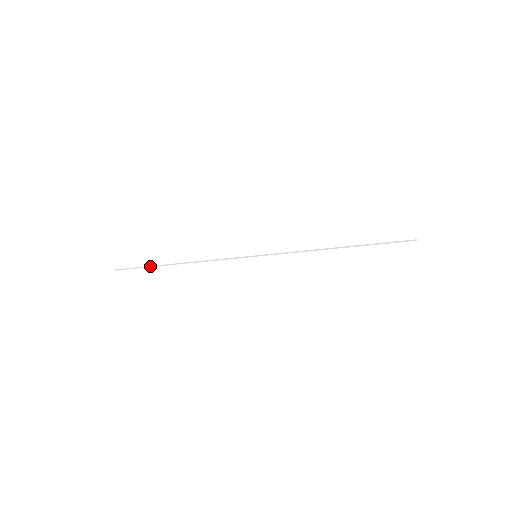
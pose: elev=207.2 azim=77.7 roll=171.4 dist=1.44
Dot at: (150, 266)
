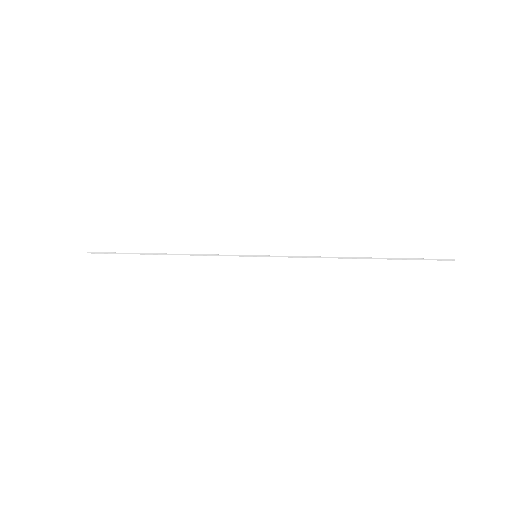
Dot at: (129, 253)
